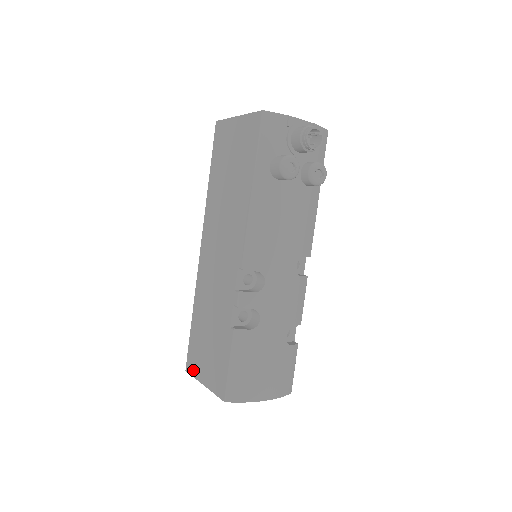
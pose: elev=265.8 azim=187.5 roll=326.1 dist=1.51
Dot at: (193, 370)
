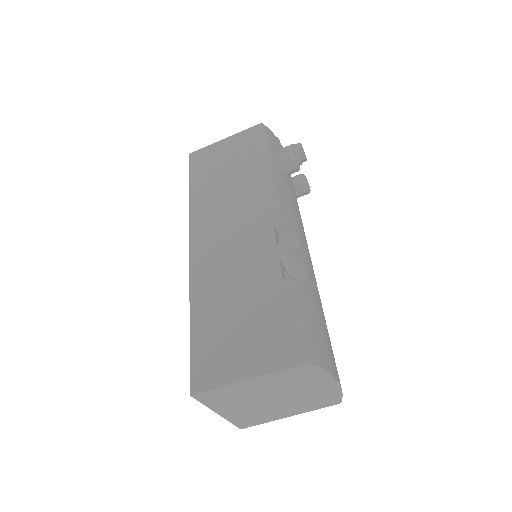
Dot at: (213, 379)
